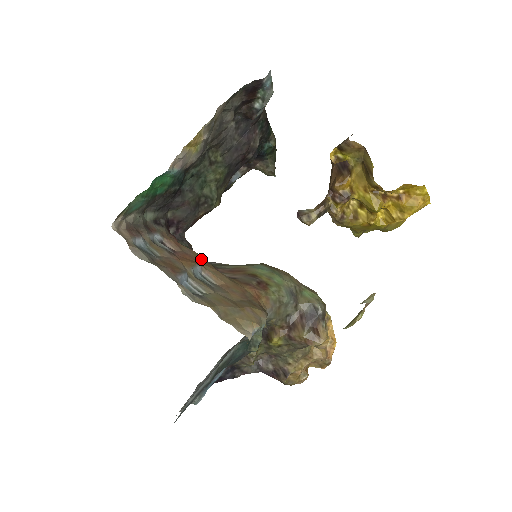
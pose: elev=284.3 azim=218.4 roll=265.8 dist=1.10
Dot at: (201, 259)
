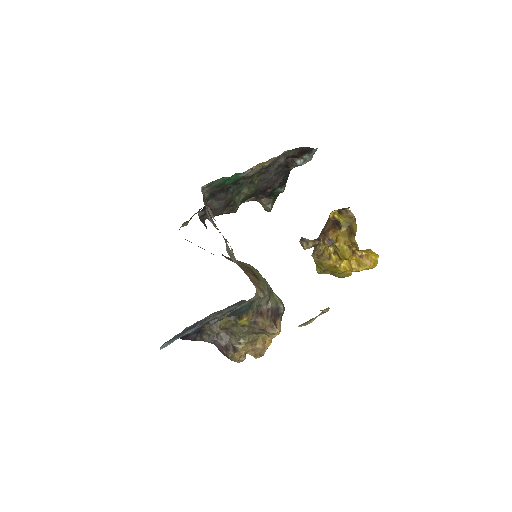
Dot at: occluded
